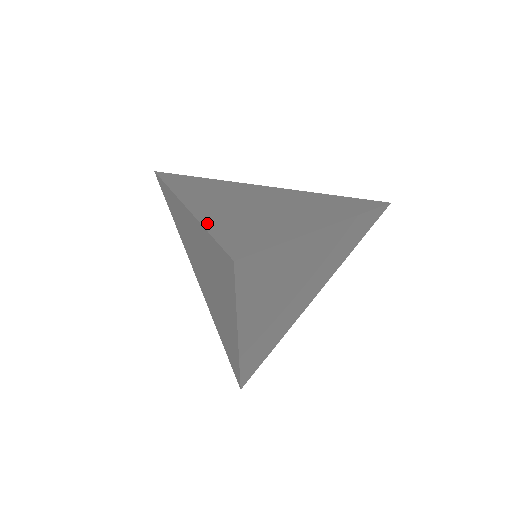
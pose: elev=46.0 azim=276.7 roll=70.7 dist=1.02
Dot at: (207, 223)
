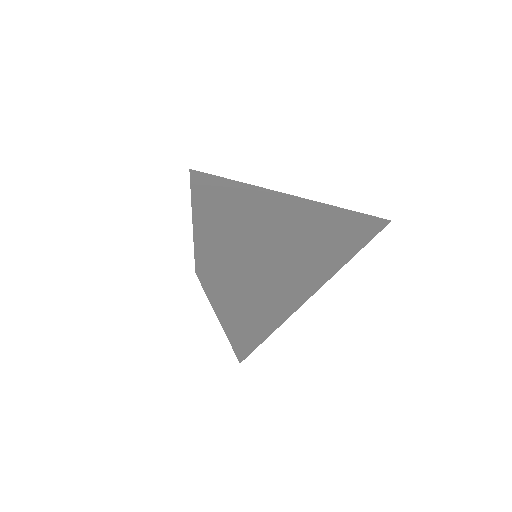
Dot at: (198, 232)
